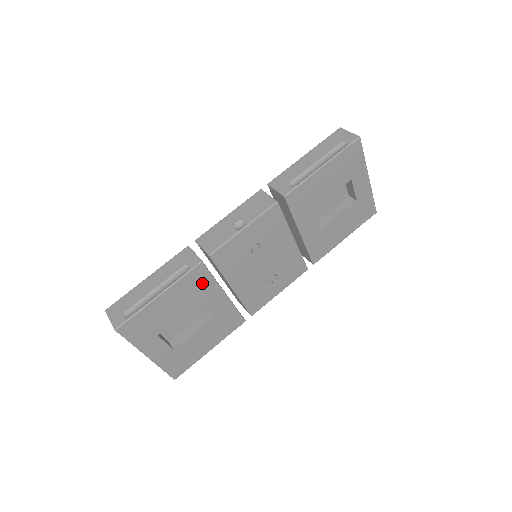
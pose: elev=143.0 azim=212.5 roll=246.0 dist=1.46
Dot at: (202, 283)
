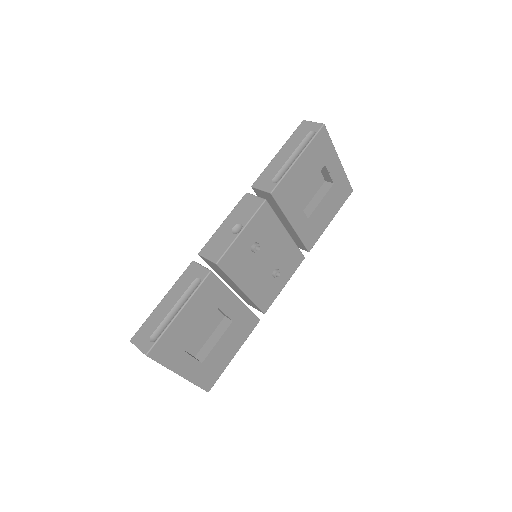
Dot at: (215, 292)
